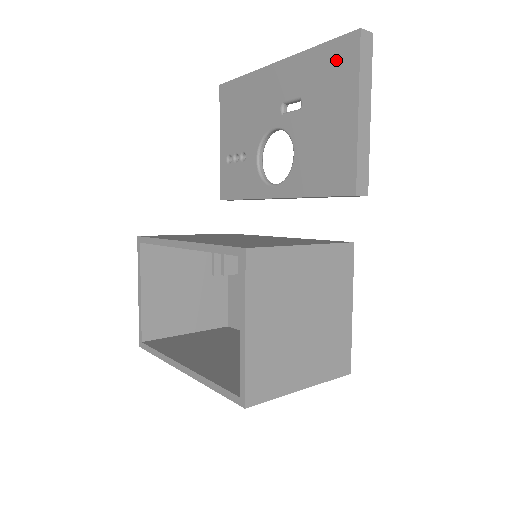
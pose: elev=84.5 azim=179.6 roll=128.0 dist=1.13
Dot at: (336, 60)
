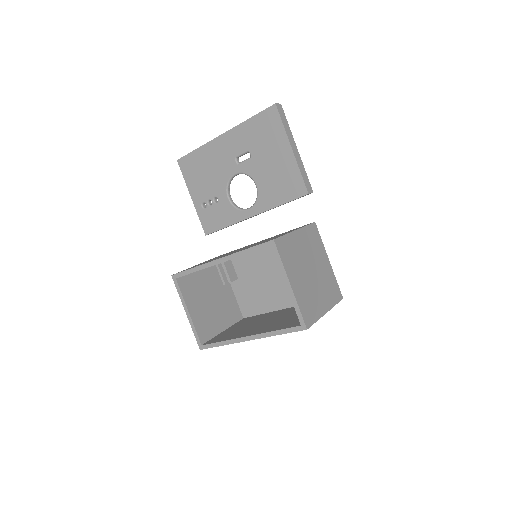
Dot at: (266, 124)
